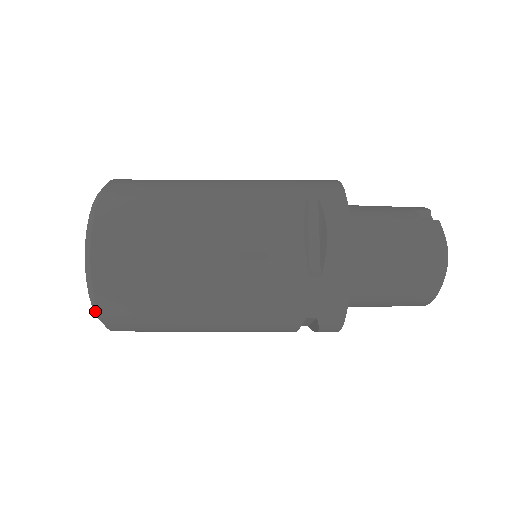
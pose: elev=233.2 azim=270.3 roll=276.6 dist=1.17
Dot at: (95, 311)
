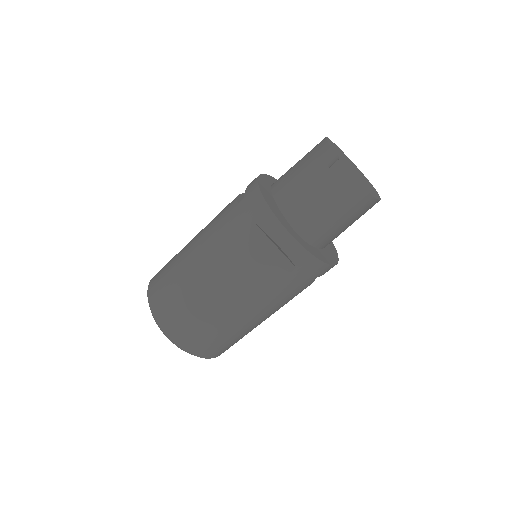
Dot at: occluded
